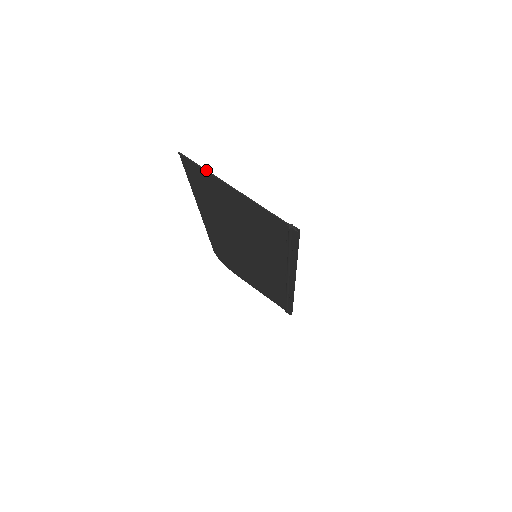
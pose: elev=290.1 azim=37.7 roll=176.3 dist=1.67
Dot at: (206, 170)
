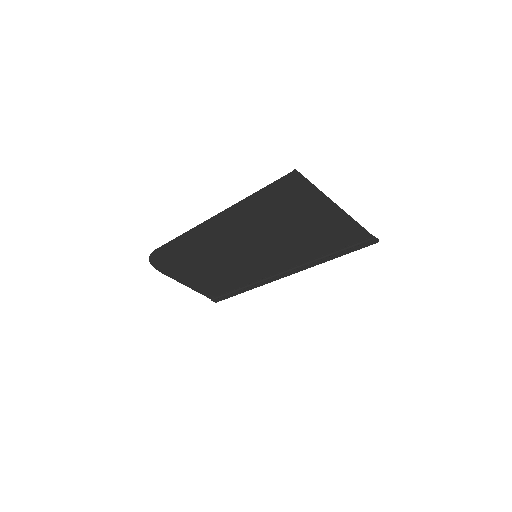
Dot at: occluded
